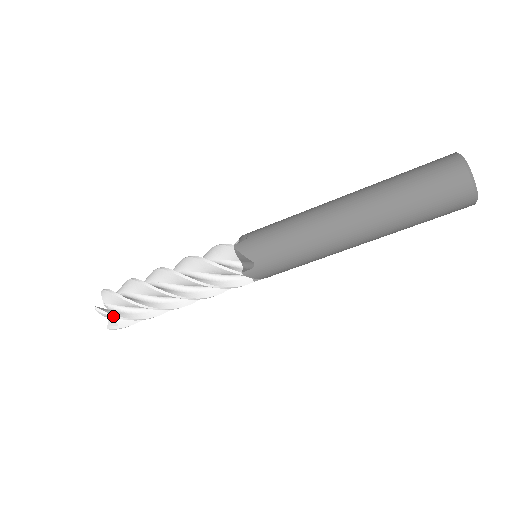
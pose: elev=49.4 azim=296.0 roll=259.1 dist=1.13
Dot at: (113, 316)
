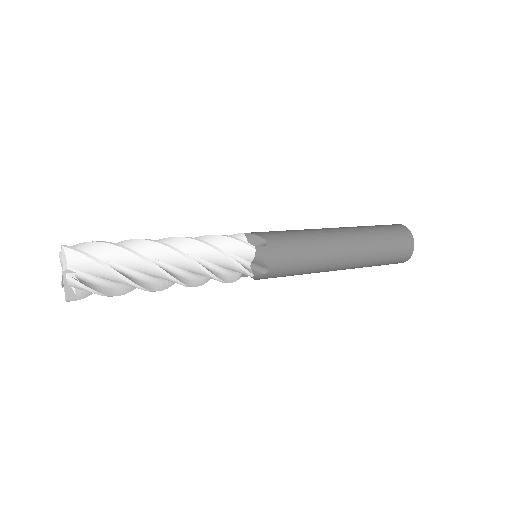
Dot at: (86, 296)
